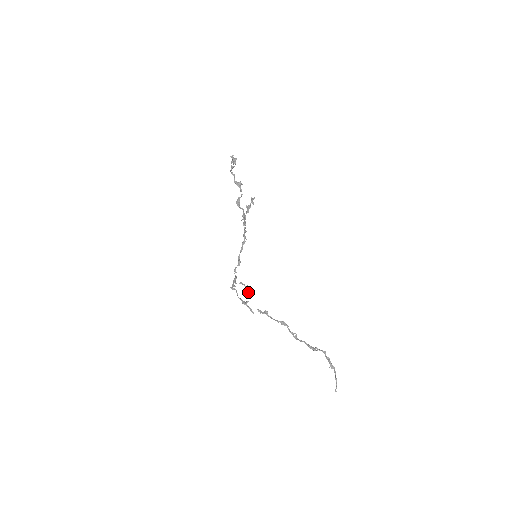
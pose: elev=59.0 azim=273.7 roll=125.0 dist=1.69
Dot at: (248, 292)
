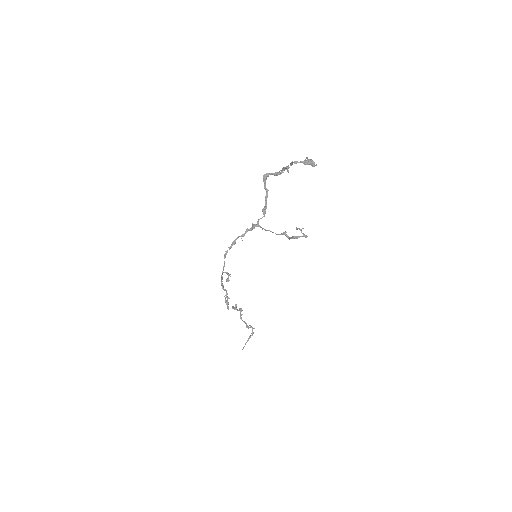
Dot at: (228, 281)
